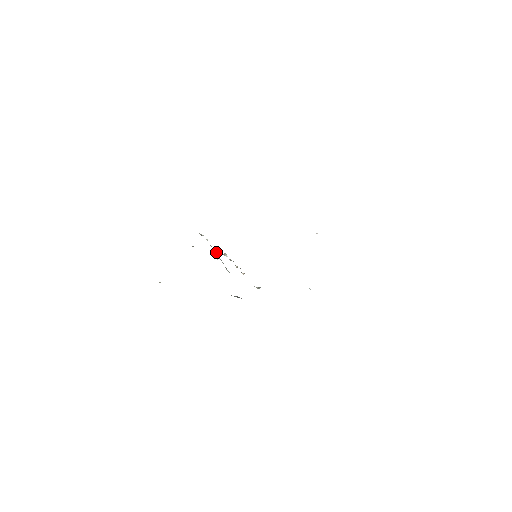
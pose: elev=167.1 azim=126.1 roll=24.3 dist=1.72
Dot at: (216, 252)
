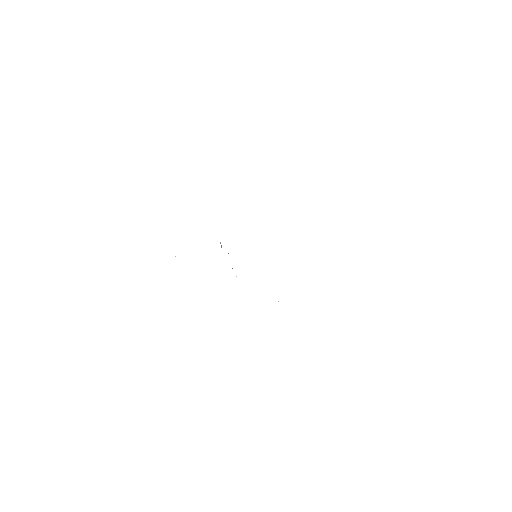
Dot at: (221, 245)
